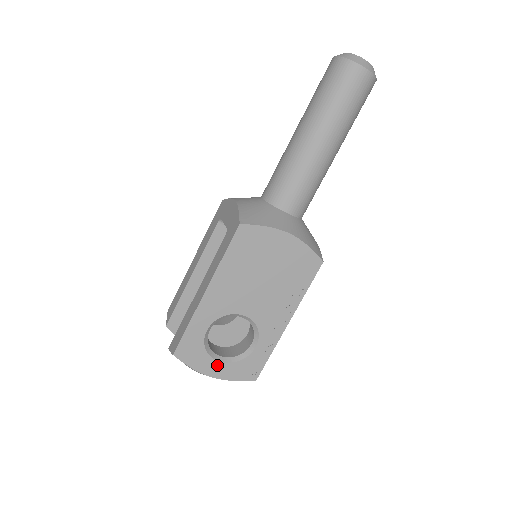
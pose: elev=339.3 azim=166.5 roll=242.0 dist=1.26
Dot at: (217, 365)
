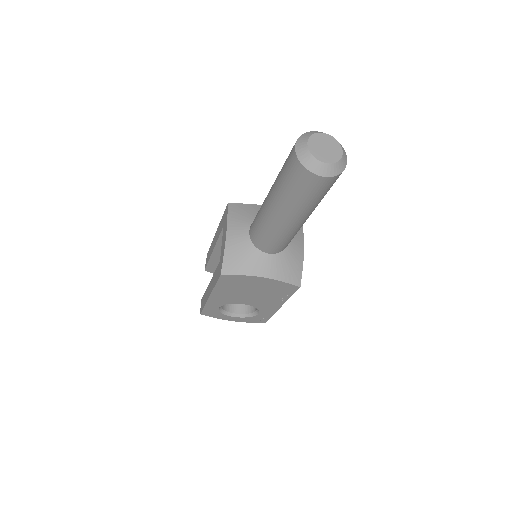
Dot at: (233, 318)
